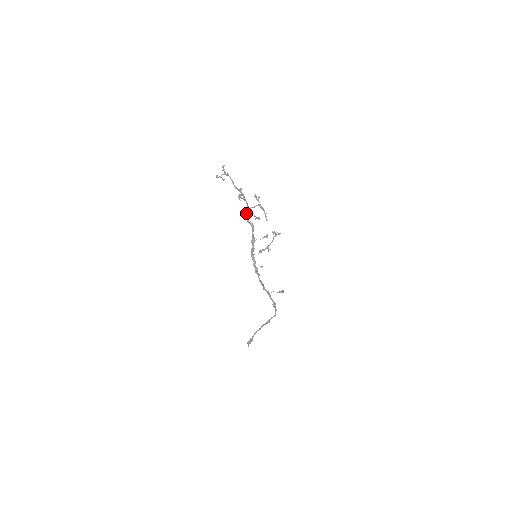
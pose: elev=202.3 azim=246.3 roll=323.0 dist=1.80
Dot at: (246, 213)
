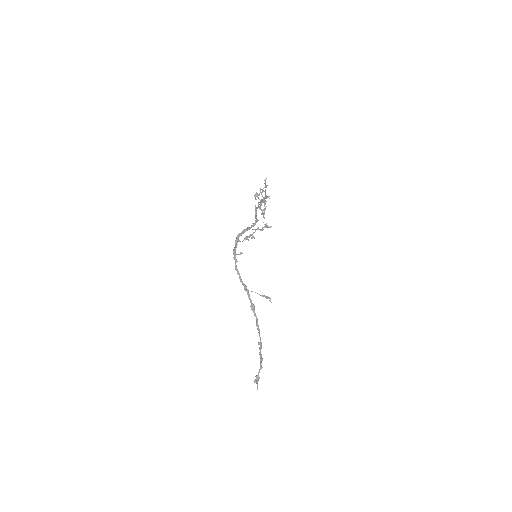
Dot at: (255, 210)
